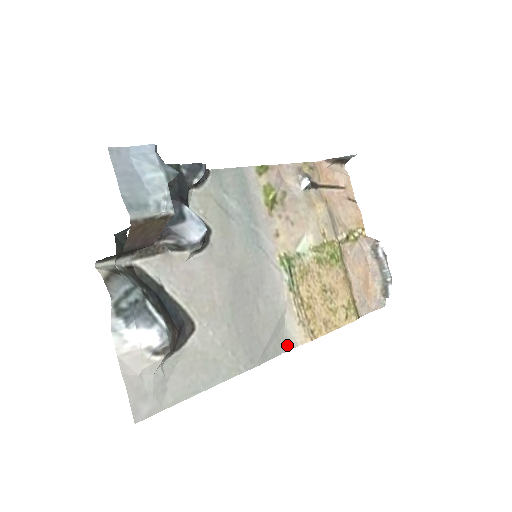
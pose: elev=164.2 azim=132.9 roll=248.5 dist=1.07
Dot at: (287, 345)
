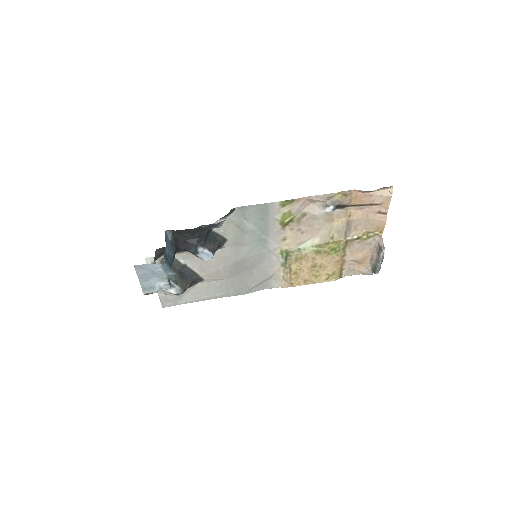
Dot at: (269, 286)
